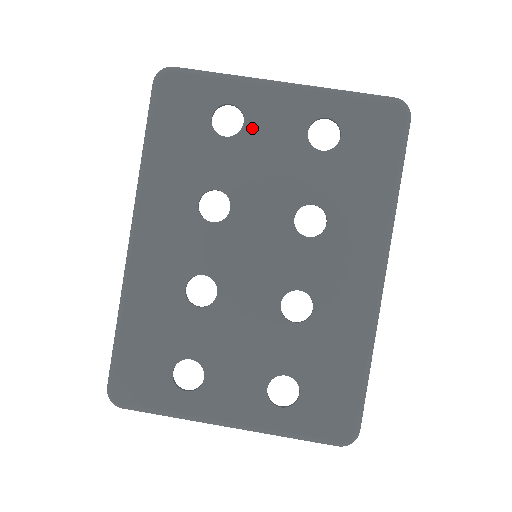
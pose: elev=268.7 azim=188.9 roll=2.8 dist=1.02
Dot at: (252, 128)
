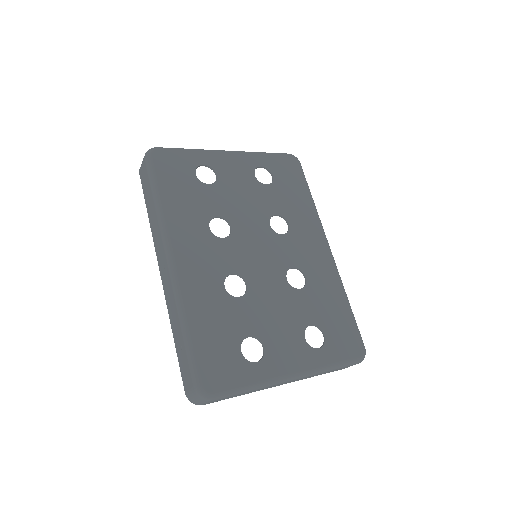
Dot at: (223, 177)
